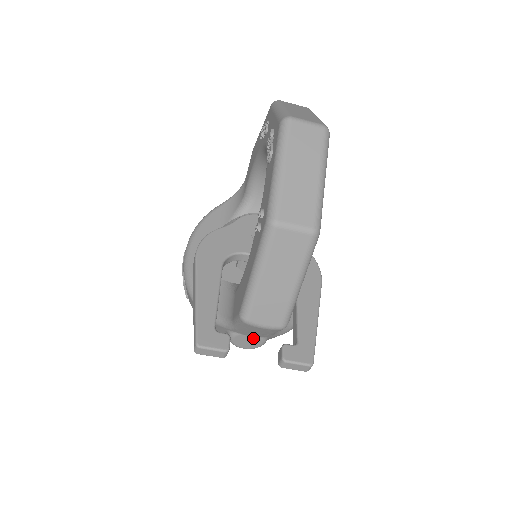
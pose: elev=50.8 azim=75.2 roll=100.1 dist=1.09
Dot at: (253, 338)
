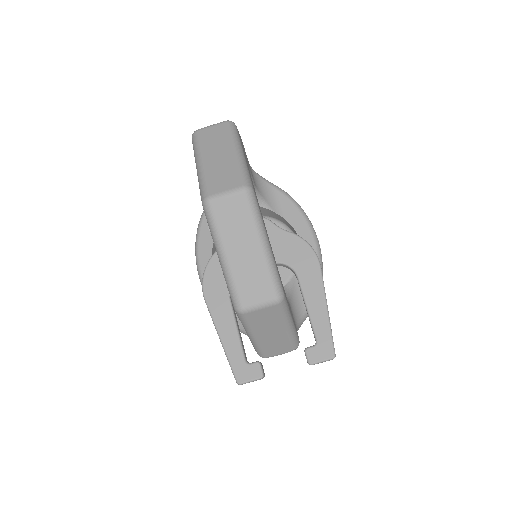
Dot at: occluded
